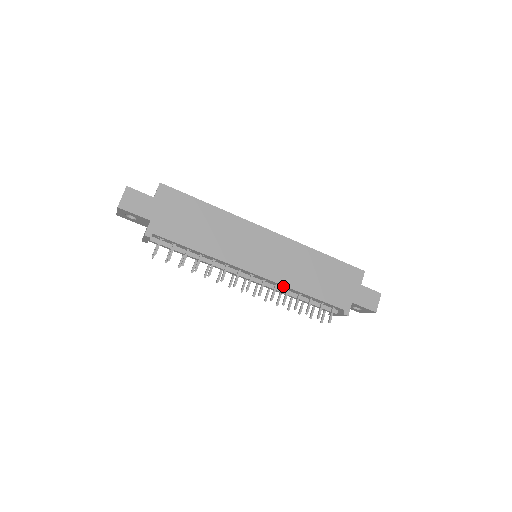
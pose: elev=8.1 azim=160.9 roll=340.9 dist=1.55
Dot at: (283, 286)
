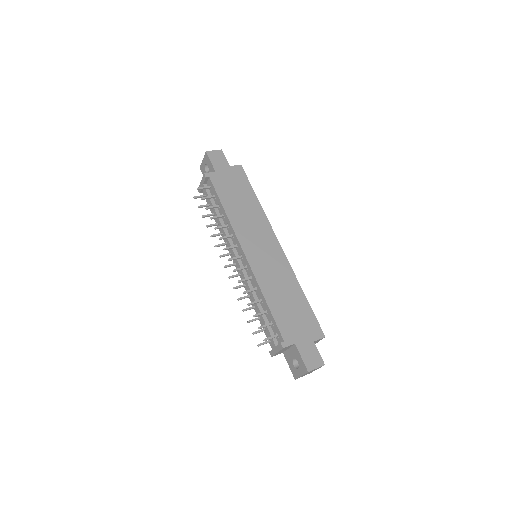
Dot at: (255, 281)
